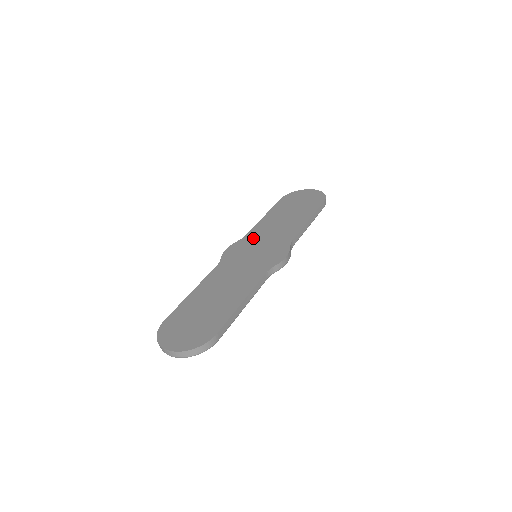
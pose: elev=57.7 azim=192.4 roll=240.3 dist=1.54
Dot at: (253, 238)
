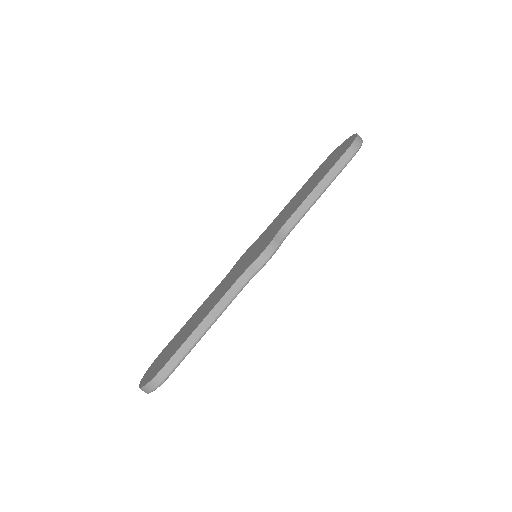
Dot at: (265, 232)
